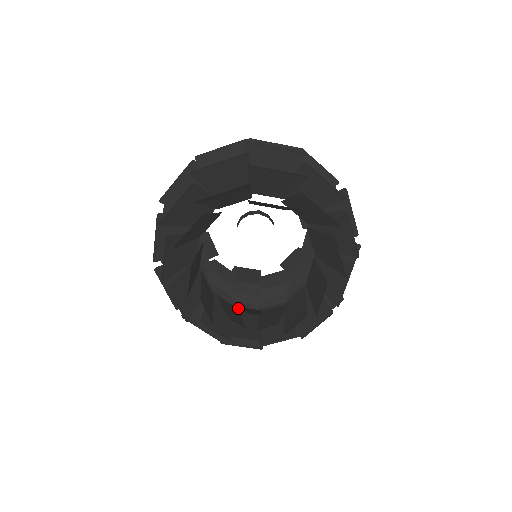
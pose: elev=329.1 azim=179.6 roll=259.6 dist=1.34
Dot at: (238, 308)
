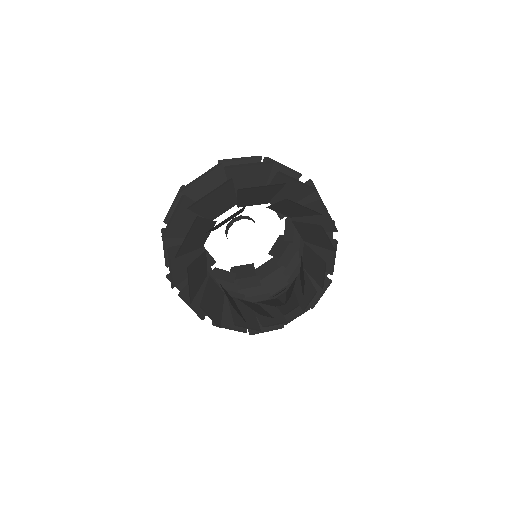
Dot at: (254, 302)
